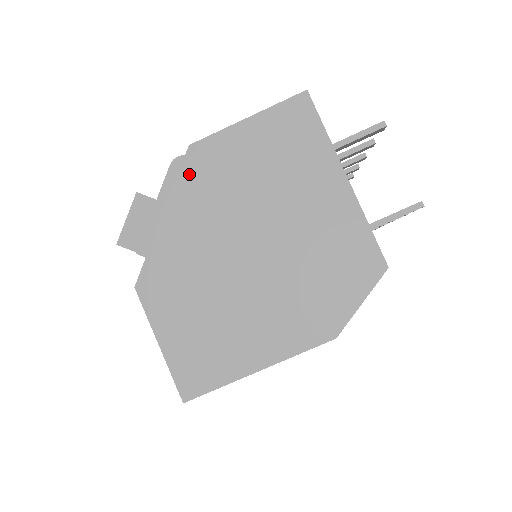
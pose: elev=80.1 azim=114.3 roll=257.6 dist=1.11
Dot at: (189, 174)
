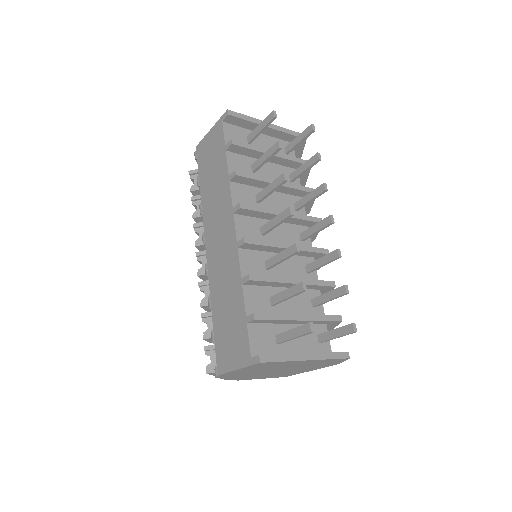
Dot at: occluded
